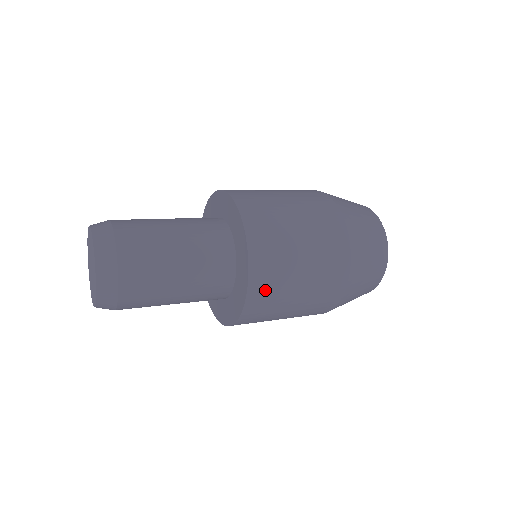
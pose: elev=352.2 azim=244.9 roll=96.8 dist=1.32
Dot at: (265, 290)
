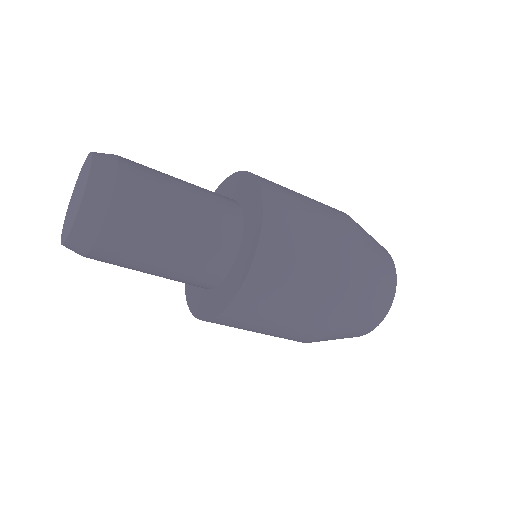
Dot at: (252, 305)
